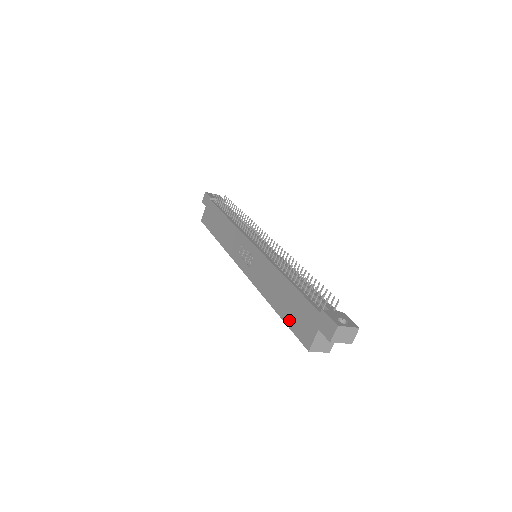
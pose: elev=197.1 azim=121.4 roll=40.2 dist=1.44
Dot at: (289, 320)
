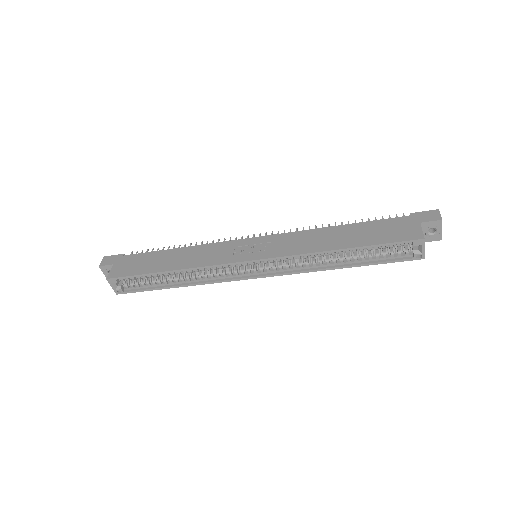
Dot at: (375, 240)
